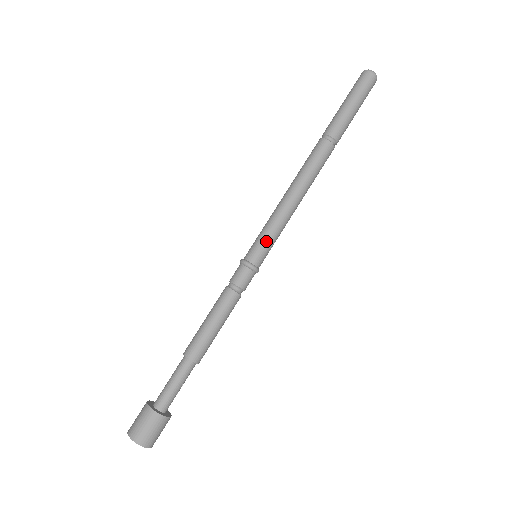
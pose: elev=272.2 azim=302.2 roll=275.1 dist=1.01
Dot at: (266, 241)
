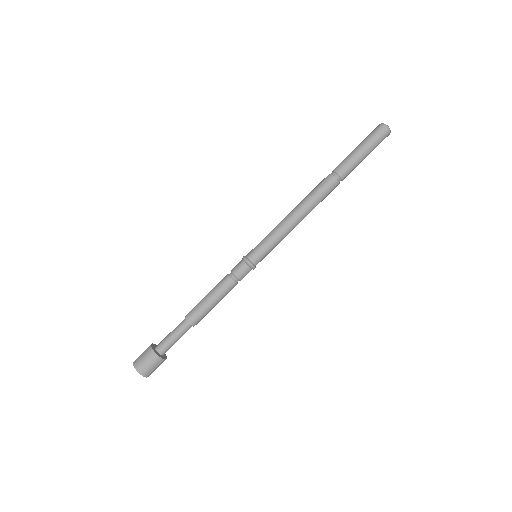
Dot at: (265, 246)
